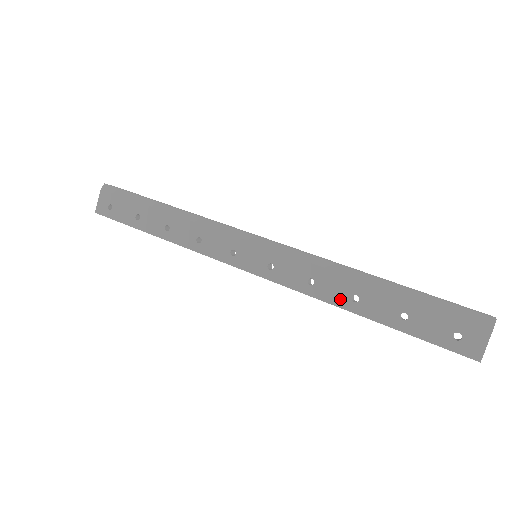
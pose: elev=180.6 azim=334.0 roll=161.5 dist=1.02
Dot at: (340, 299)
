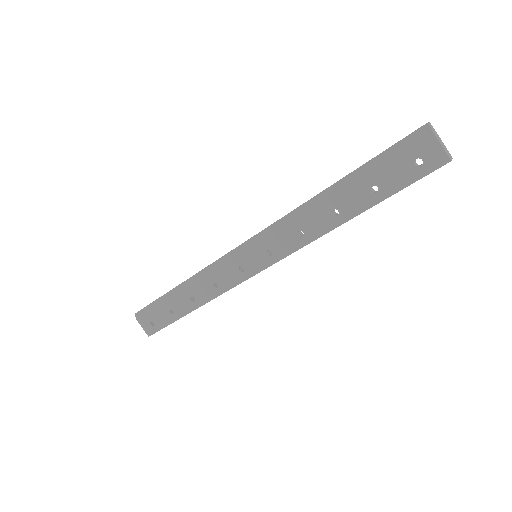
Dot at: (328, 224)
